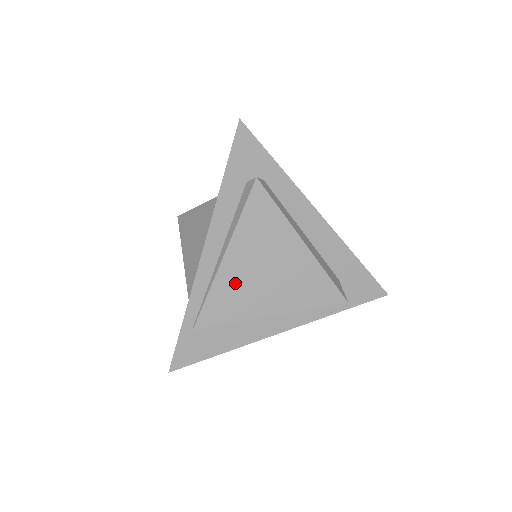
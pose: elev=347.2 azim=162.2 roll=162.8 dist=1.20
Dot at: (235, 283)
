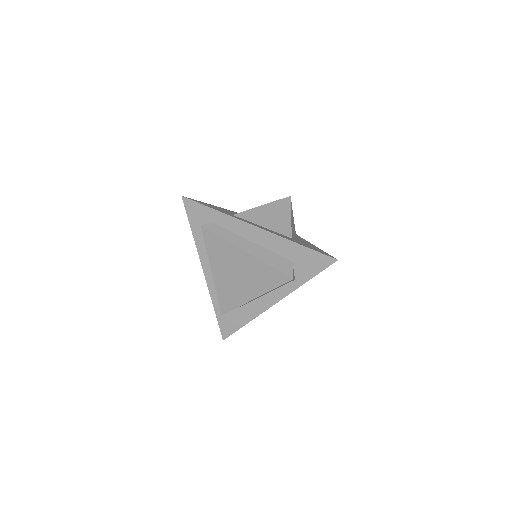
Dot at: (226, 285)
